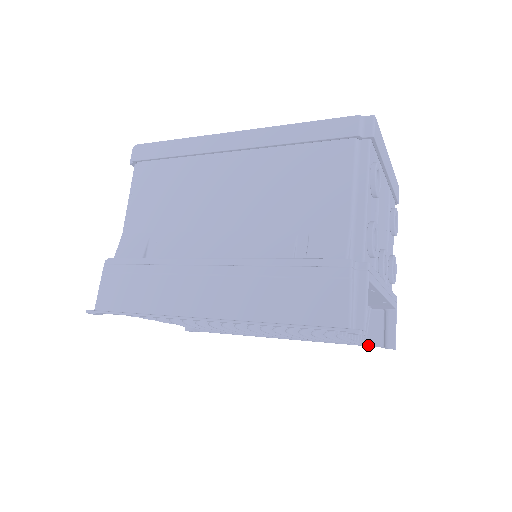
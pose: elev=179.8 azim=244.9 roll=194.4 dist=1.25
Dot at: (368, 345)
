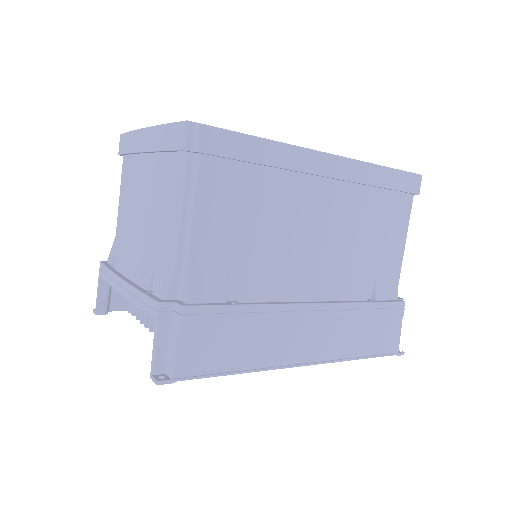
Dot at: occluded
